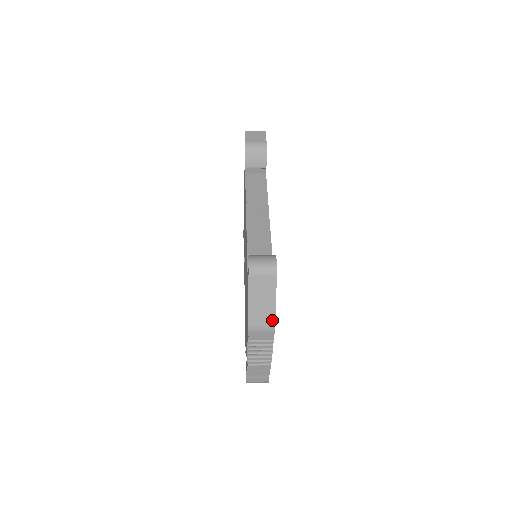
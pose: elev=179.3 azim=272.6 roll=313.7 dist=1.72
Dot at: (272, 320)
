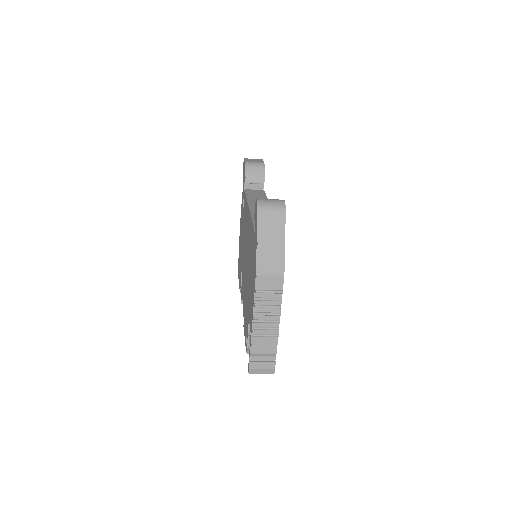
Dot at: (281, 261)
